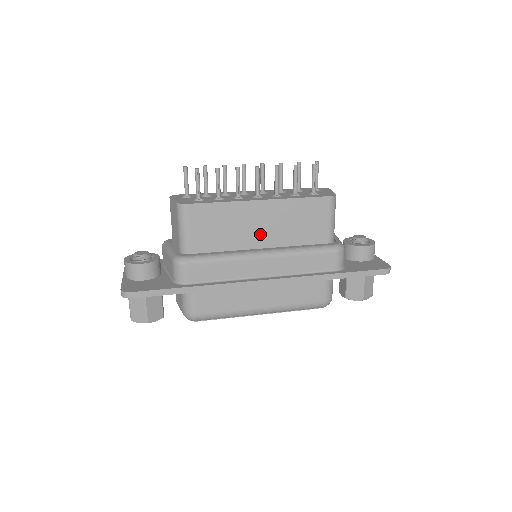
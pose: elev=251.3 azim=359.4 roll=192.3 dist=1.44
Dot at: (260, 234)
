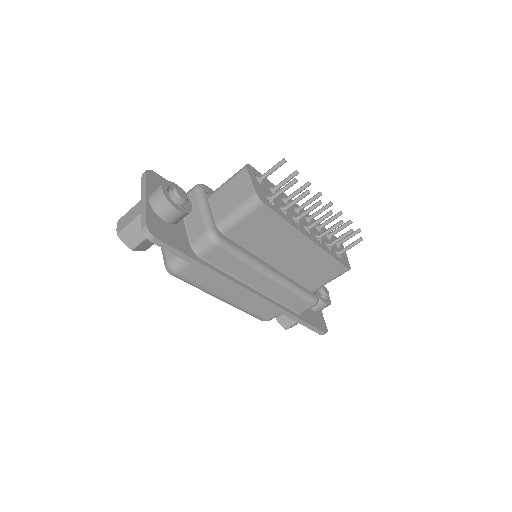
Dot at: (283, 258)
